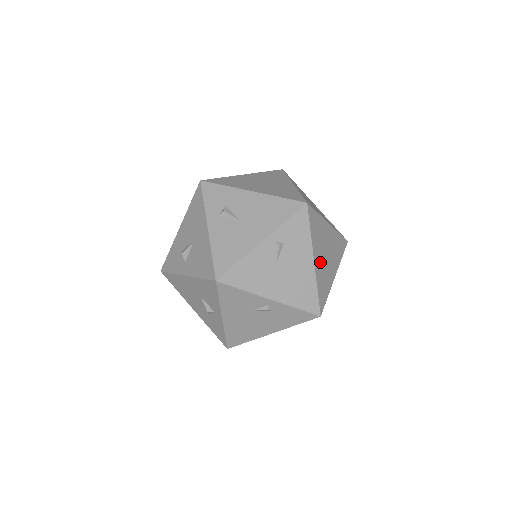
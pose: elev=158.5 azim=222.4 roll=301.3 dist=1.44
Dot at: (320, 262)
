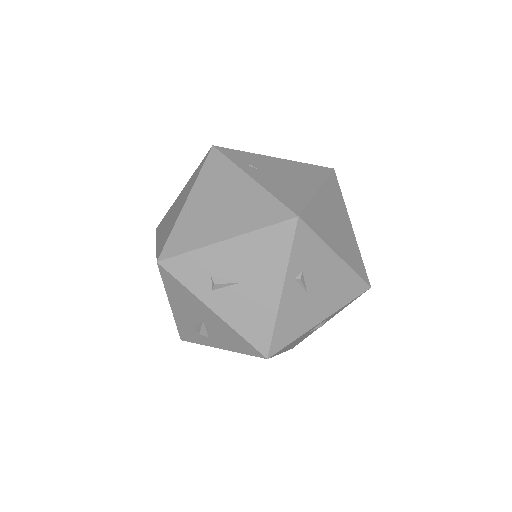
Dot at: (340, 244)
